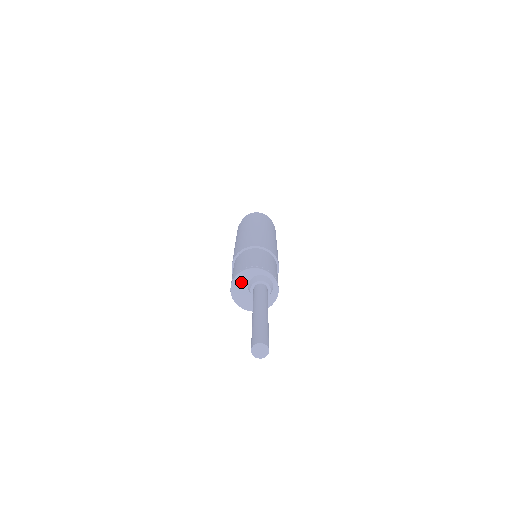
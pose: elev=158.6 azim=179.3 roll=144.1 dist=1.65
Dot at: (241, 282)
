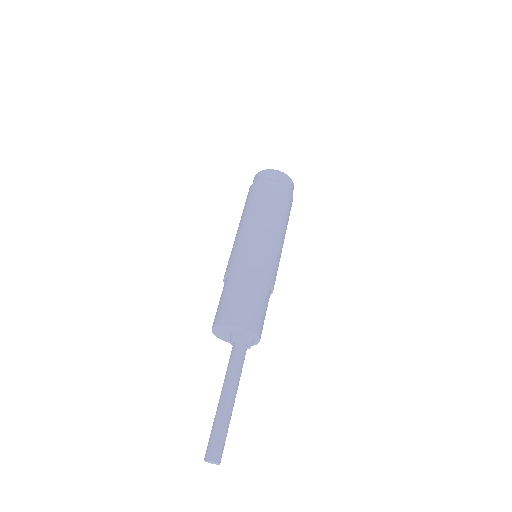
Dot at: (225, 329)
